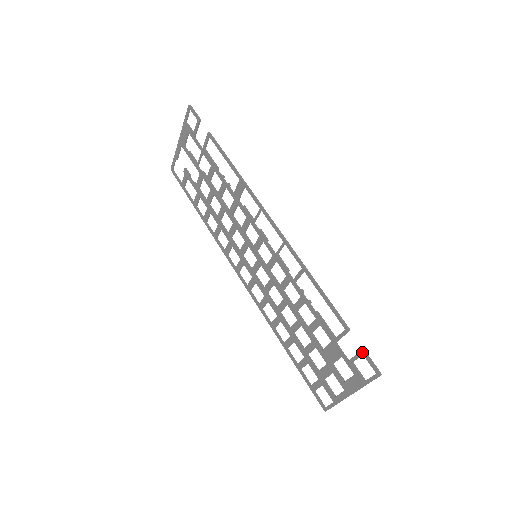
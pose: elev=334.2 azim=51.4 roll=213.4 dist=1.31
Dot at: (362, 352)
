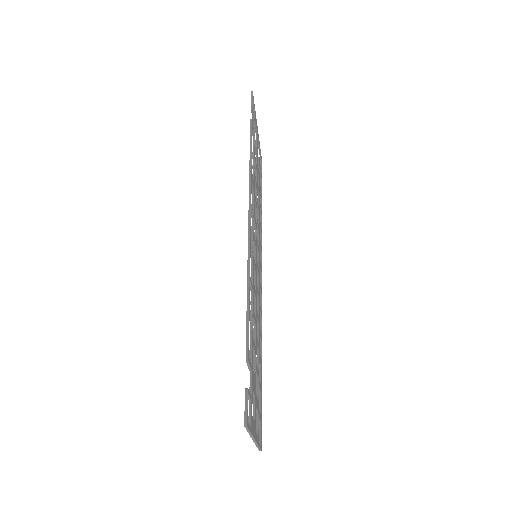
Dot at: (245, 390)
